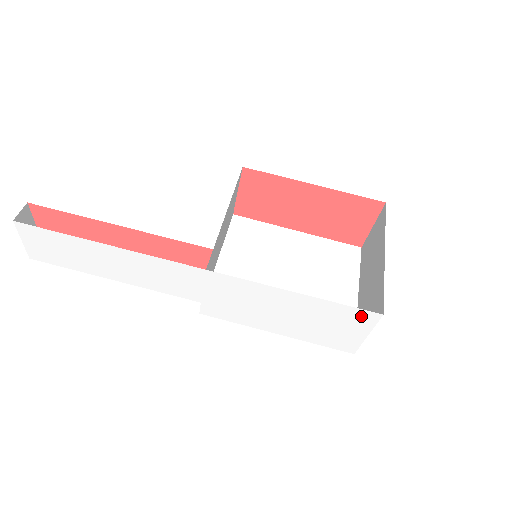
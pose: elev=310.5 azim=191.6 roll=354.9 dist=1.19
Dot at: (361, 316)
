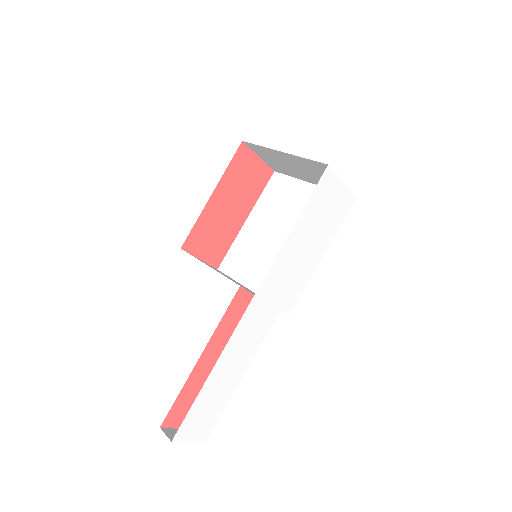
Dot at: (325, 183)
